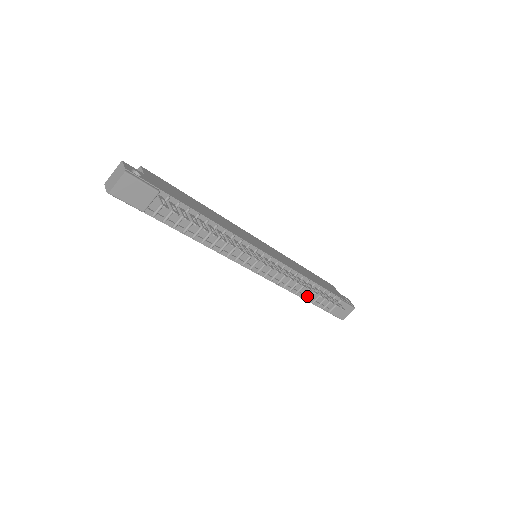
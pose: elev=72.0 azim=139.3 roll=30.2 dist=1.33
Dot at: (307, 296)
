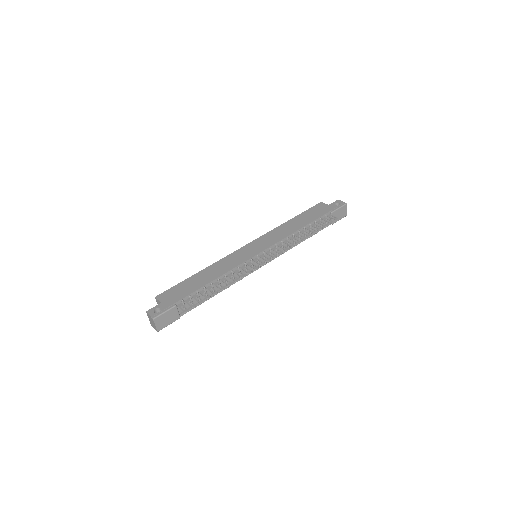
Dot at: occluded
